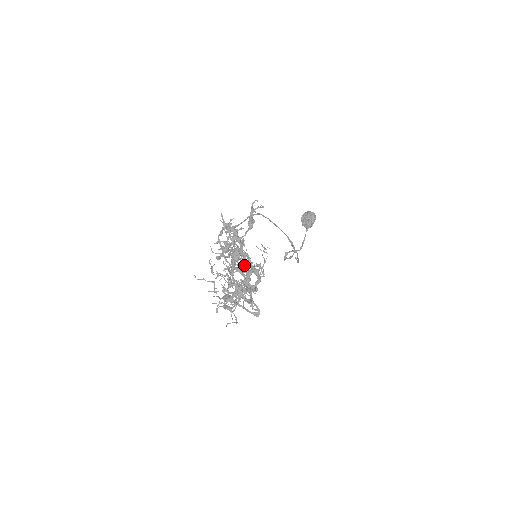
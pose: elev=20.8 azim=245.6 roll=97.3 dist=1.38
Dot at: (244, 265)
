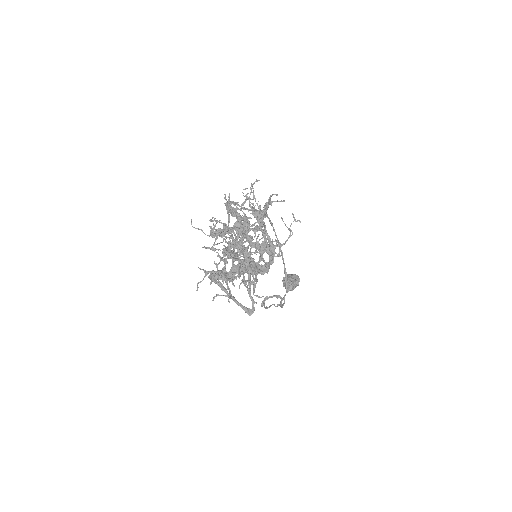
Dot at: occluded
